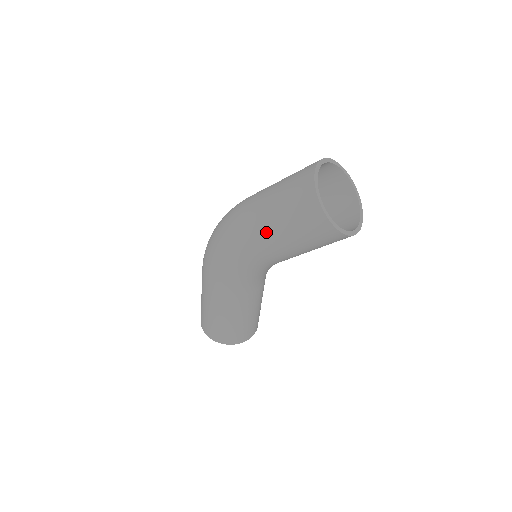
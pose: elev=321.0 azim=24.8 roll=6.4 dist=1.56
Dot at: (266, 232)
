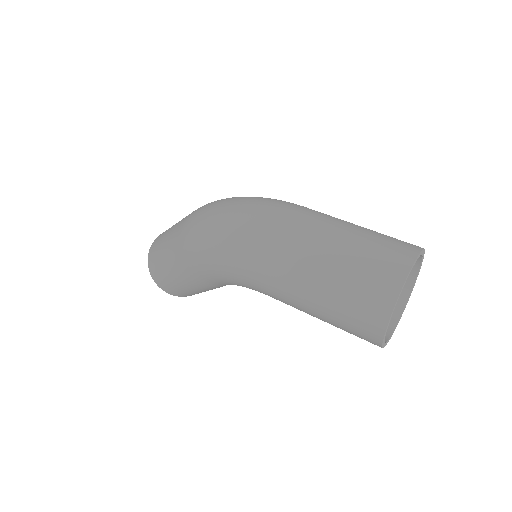
Dot at: (296, 294)
